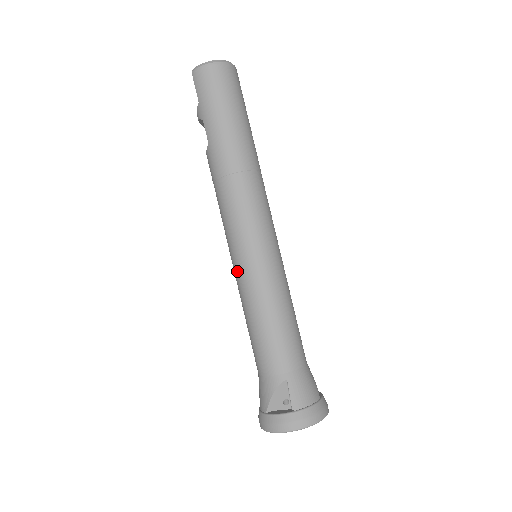
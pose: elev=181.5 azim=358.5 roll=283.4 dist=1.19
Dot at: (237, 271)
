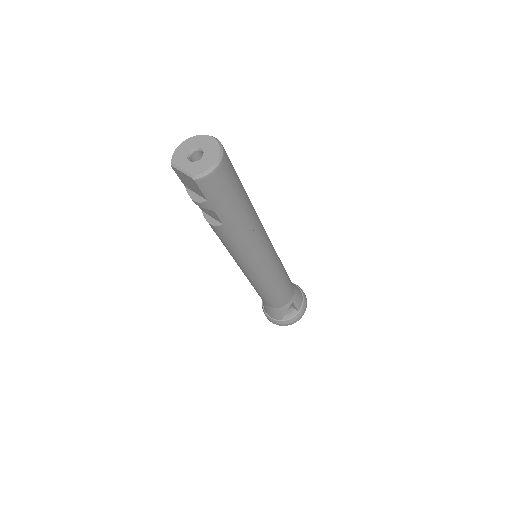
Dot at: (255, 278)
